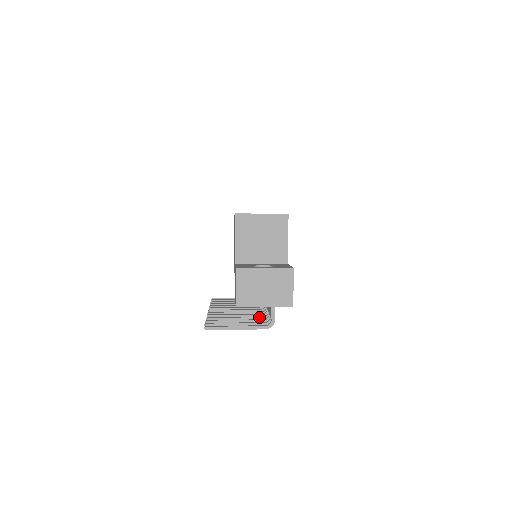
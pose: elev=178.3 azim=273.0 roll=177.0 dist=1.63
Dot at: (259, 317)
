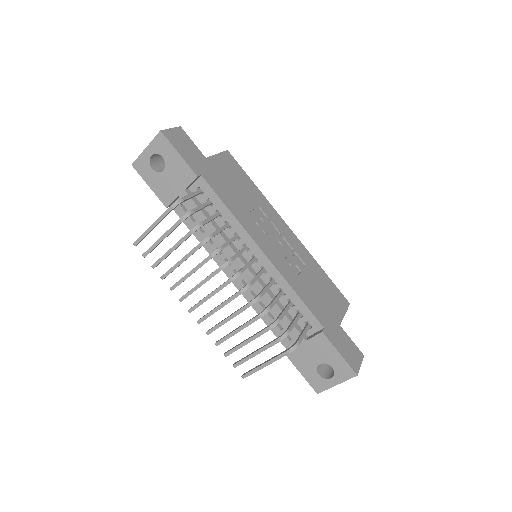
Dot at: (199, 244)
